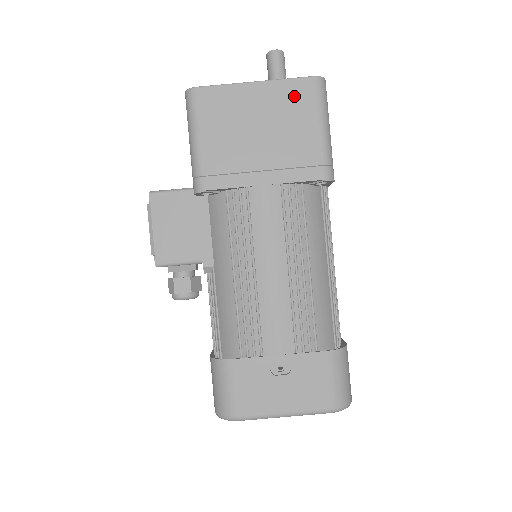
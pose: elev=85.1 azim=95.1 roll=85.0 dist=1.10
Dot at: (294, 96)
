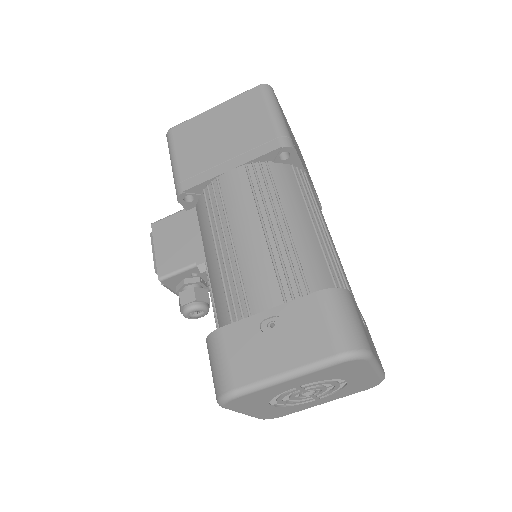
Dot at: (245, 103)
